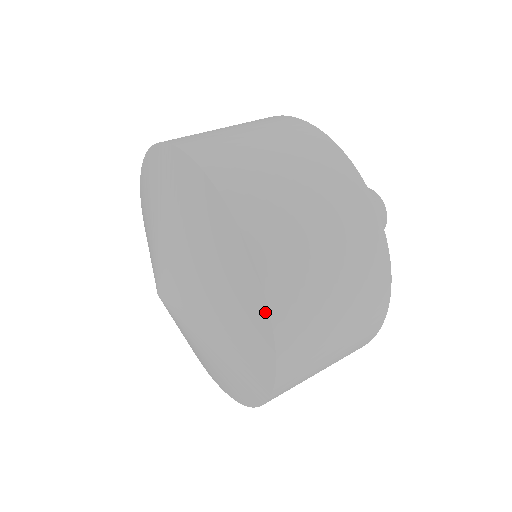
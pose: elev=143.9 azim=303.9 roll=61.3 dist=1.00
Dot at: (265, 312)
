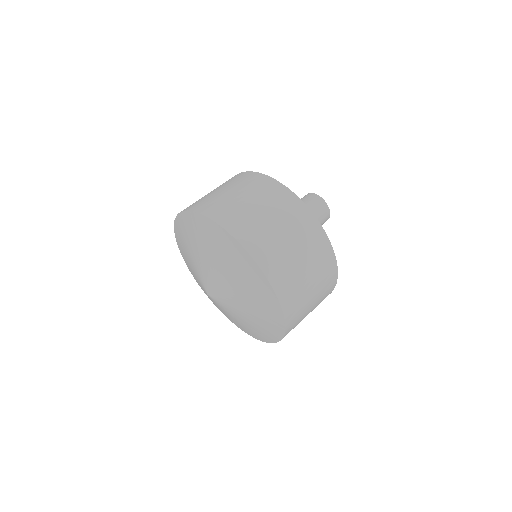
Dot at: (283, 325)
